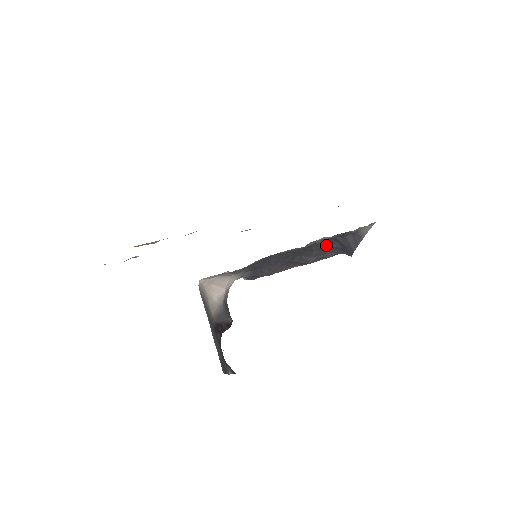
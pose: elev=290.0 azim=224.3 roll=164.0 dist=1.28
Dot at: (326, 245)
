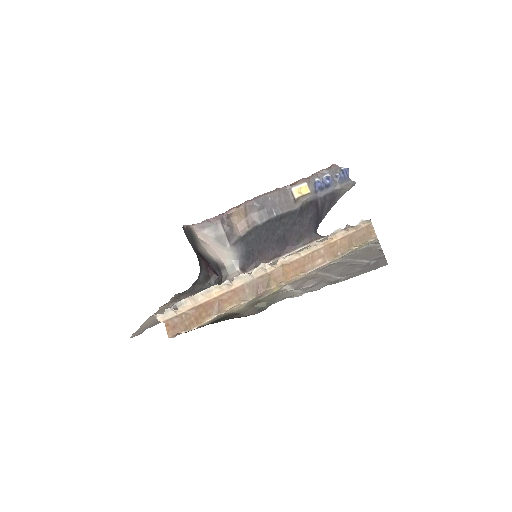
Dot at: (307, 212)
